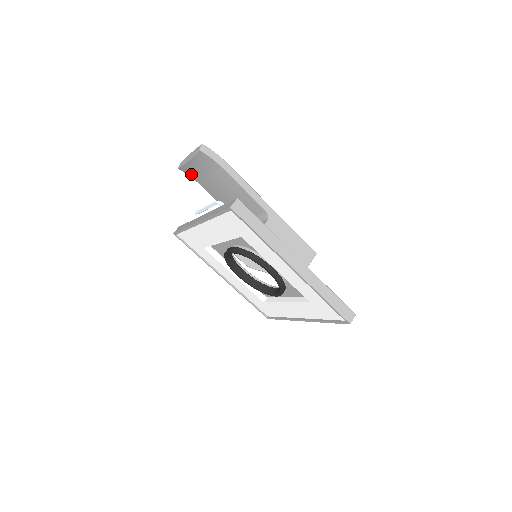
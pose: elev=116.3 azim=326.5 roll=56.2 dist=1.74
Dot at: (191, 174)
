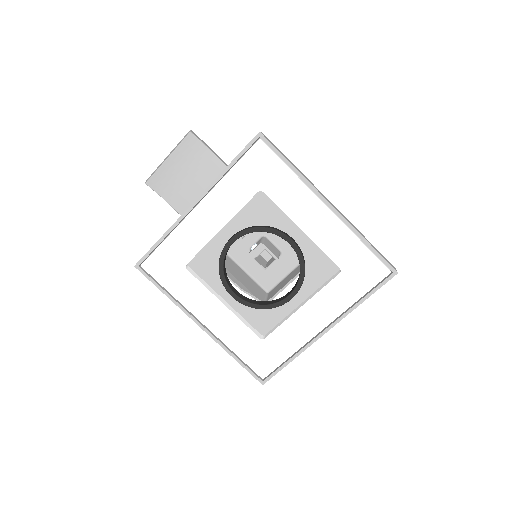
Dot at: (162, 188)
